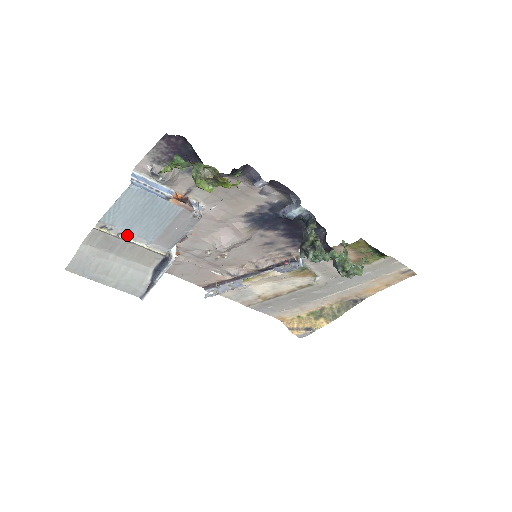
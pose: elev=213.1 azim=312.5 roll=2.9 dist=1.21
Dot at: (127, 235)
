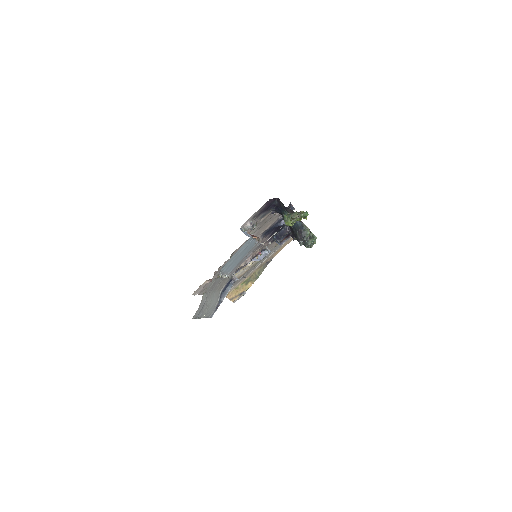
Dot at: (224, 274)
